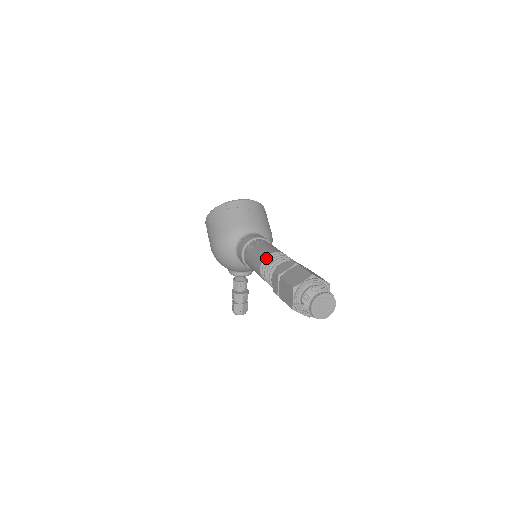
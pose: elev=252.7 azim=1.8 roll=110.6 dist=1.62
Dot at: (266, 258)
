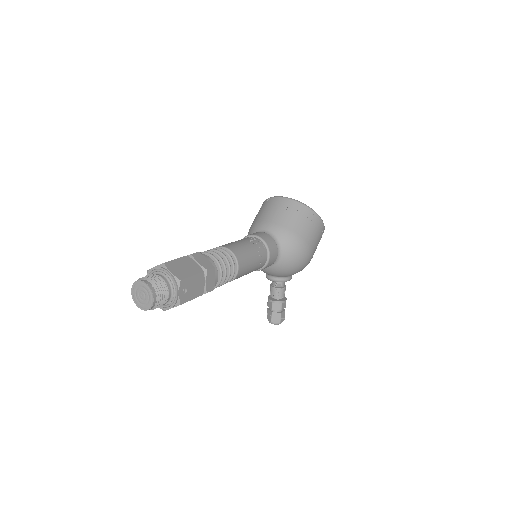
Dot at: occluded
